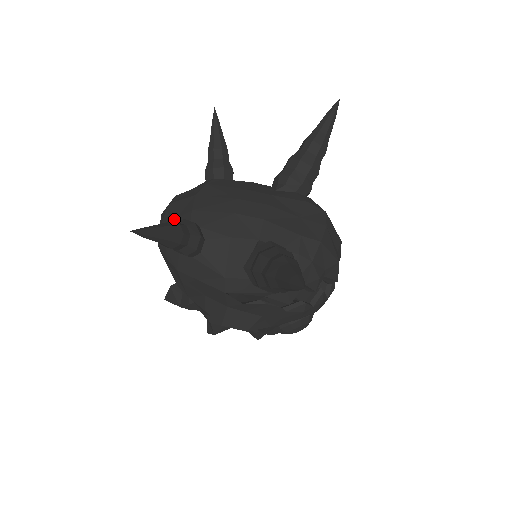
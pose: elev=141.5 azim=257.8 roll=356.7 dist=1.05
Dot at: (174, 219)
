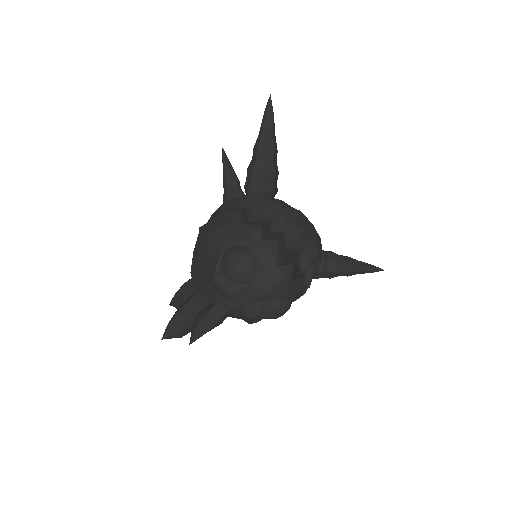
Dot at: occluded
